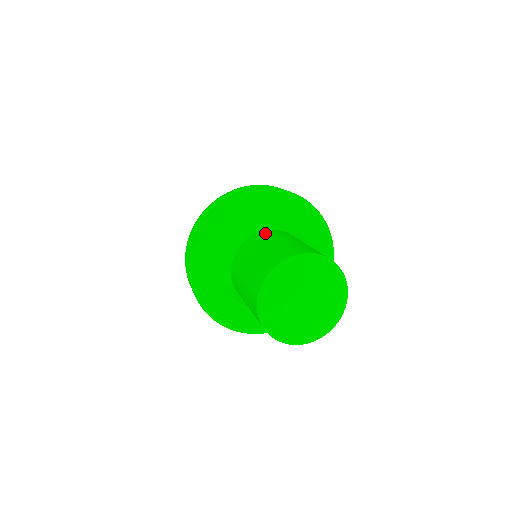
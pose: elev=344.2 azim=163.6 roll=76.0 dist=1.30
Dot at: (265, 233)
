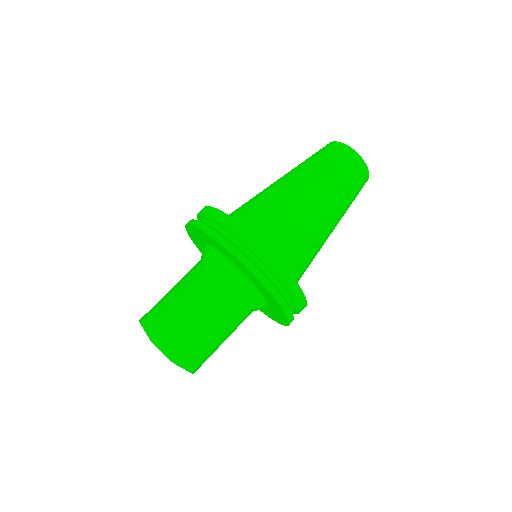
Dot at: (195, 268)
